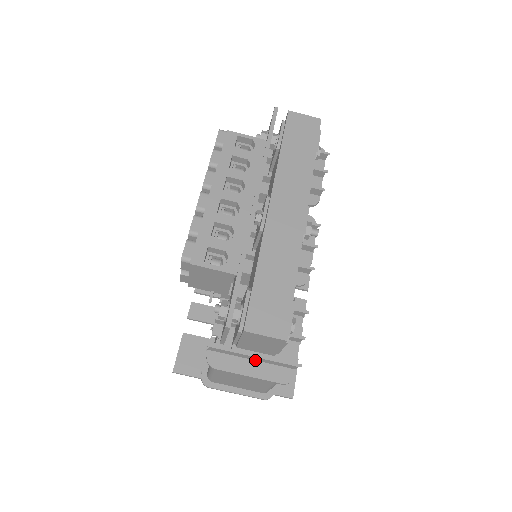
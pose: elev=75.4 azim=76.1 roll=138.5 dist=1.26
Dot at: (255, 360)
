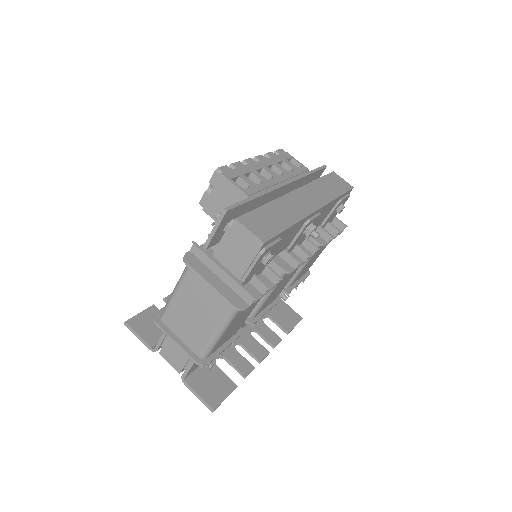
Dot at: (221, 279)
